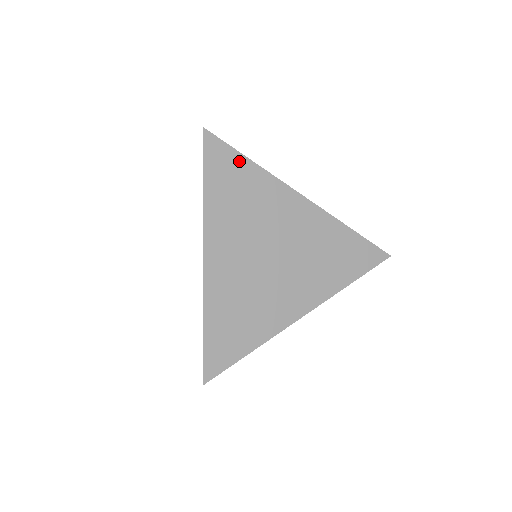
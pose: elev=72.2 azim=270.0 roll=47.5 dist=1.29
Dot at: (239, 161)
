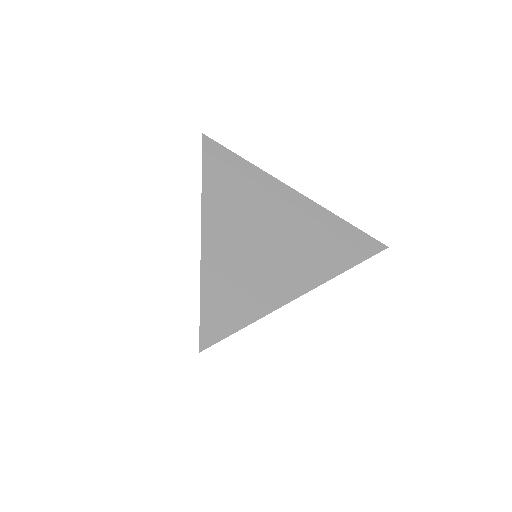
Dot at: (234, 159)
